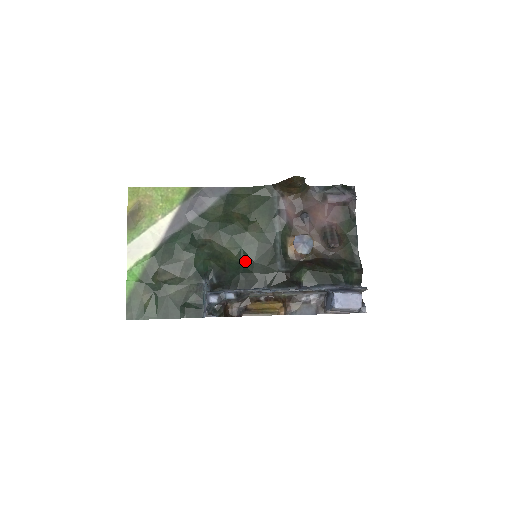
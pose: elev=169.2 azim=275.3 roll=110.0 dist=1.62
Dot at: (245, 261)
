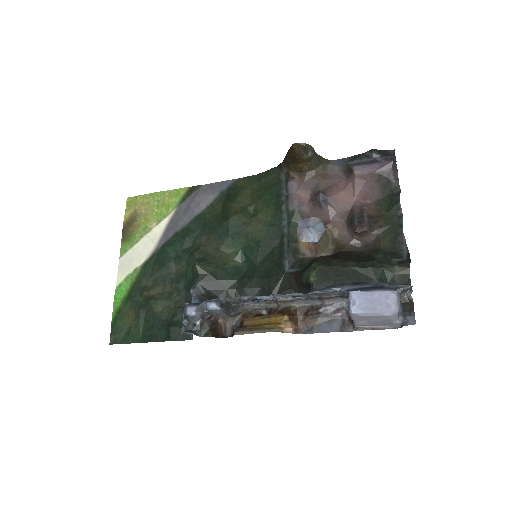
Dot at: (246, 265)
